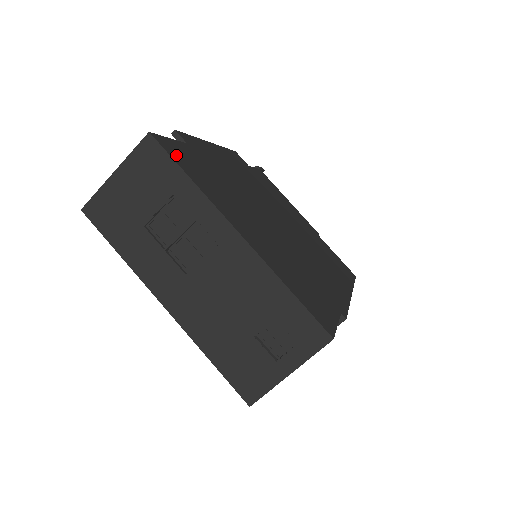
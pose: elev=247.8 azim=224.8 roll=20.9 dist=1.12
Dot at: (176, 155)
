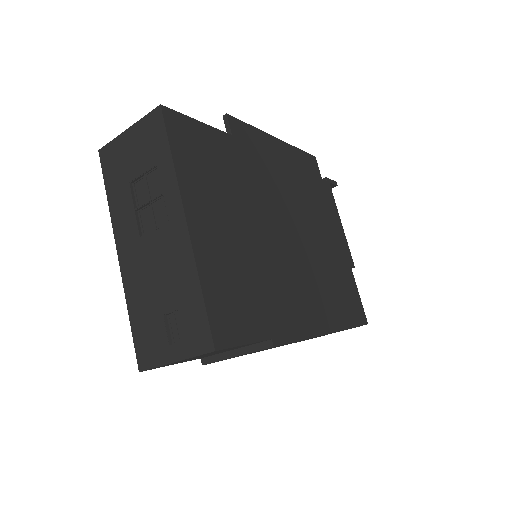
Dot at: (178, 133)
